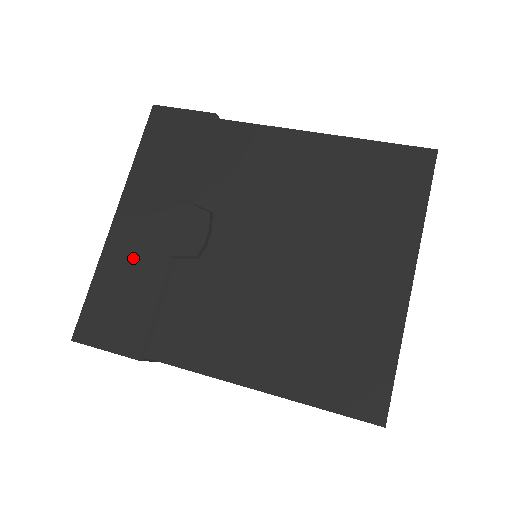
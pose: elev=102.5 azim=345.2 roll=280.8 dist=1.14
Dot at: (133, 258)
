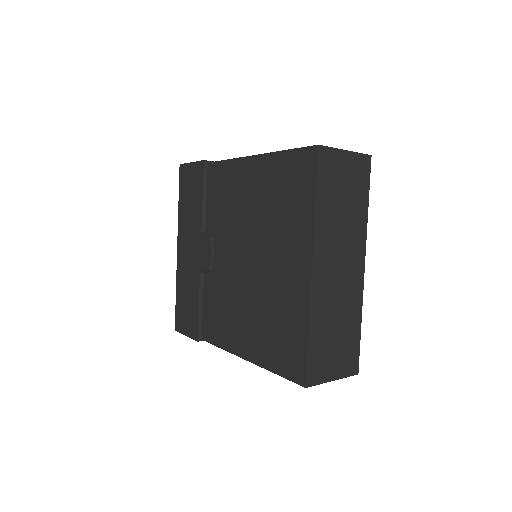
Dot at: (187, 276)
